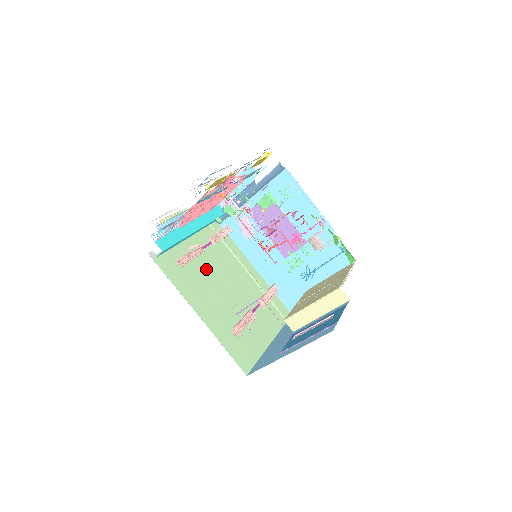
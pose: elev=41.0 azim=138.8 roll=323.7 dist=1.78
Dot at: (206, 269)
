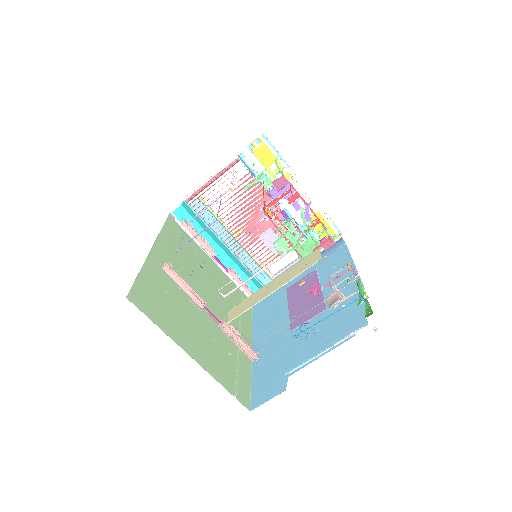
Dot at: (202, 274)
